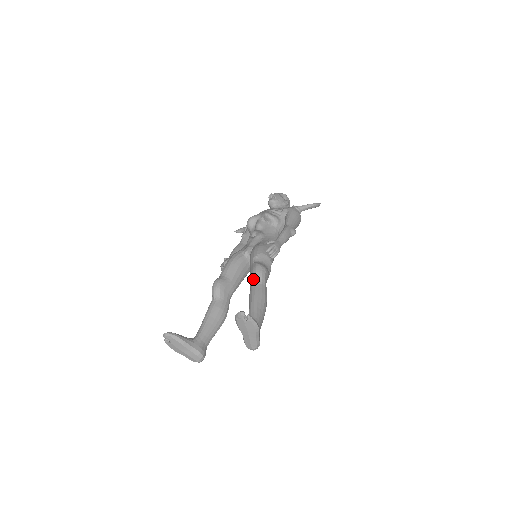
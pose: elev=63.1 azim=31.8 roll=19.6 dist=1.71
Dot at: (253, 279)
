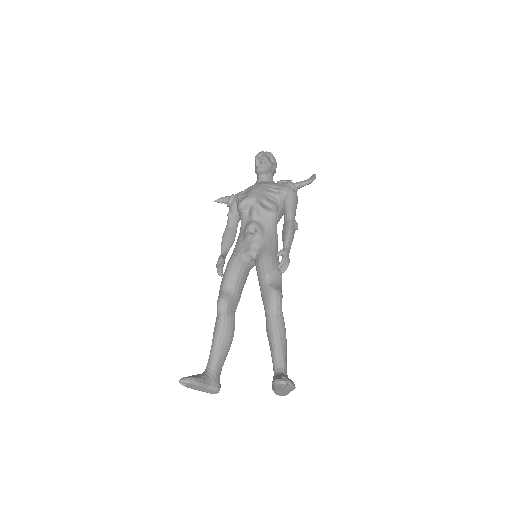
Dot at: (270, 309)
